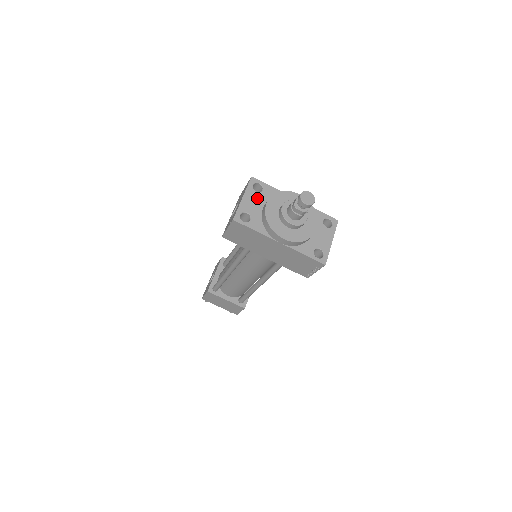
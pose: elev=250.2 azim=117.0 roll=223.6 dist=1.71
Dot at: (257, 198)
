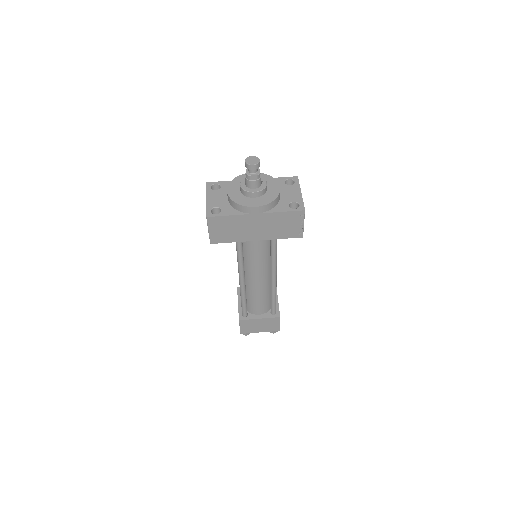
Dot at: (219, 194)
